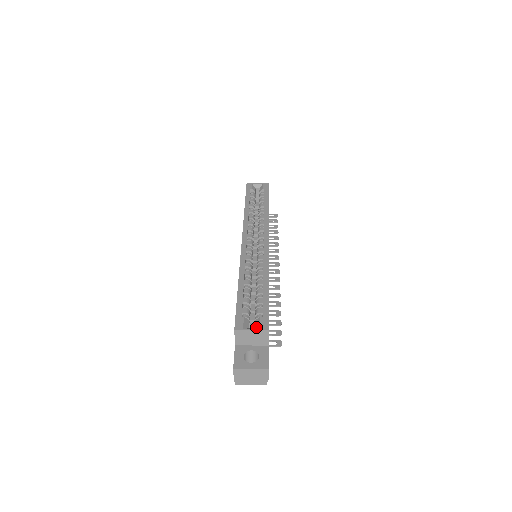
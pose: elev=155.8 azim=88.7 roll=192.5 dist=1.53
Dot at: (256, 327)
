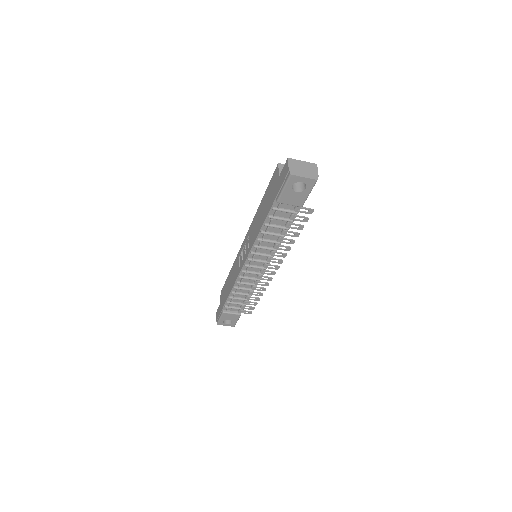
Dot at: occluded
